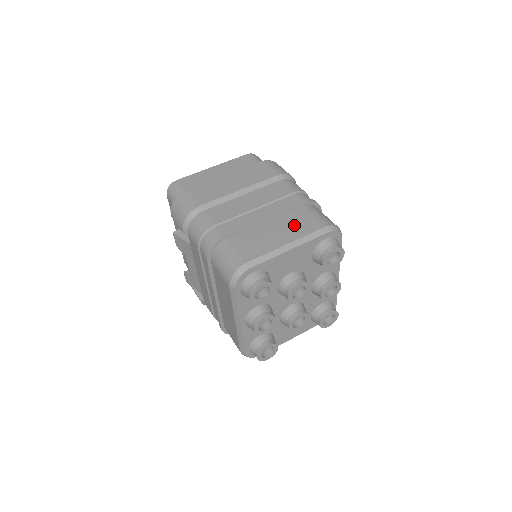
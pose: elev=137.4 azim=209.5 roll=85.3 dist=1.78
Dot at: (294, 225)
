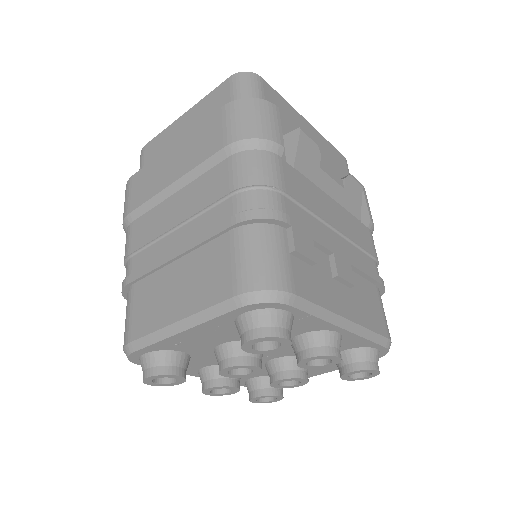
Dot at: (201, 279)
